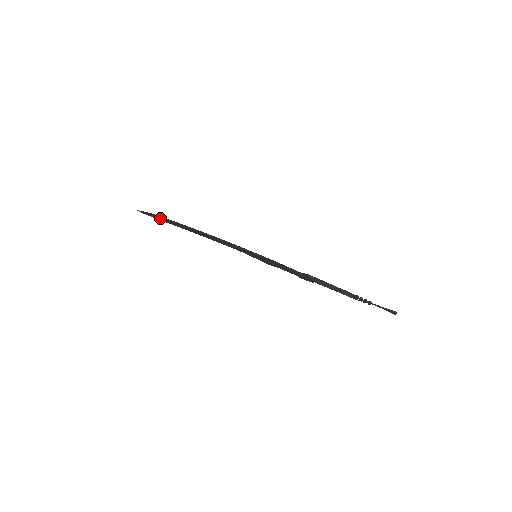
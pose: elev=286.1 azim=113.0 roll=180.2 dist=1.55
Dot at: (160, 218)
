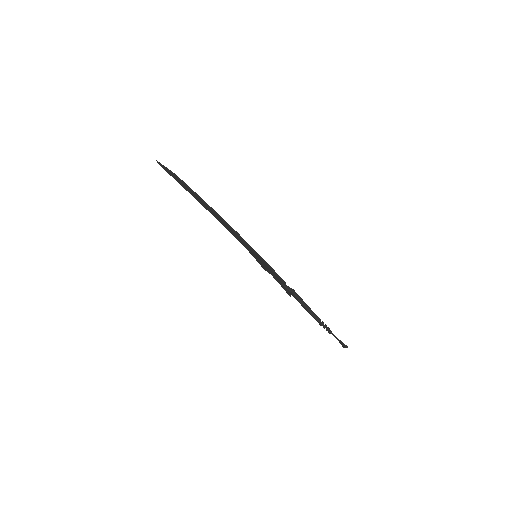
Dot at: (179, 181)
